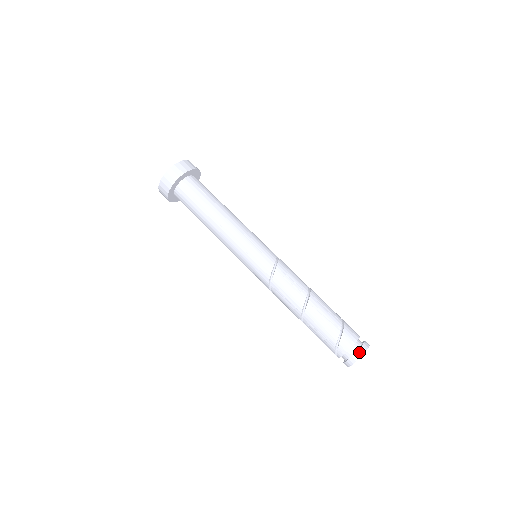
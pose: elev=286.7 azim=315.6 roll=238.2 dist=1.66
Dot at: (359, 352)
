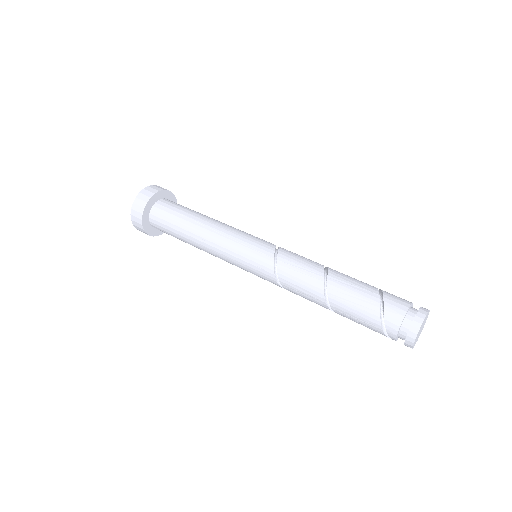
Dot at: (414, 326)
